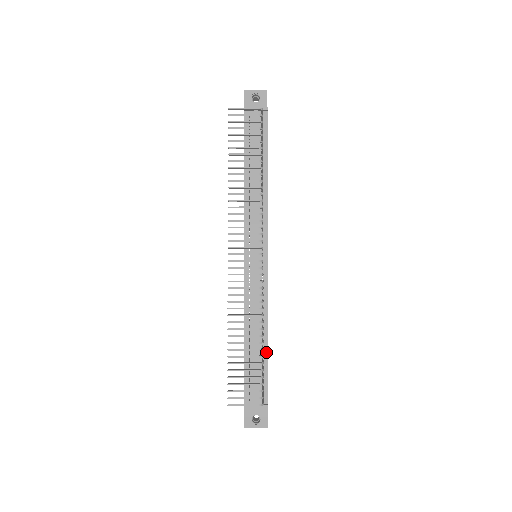
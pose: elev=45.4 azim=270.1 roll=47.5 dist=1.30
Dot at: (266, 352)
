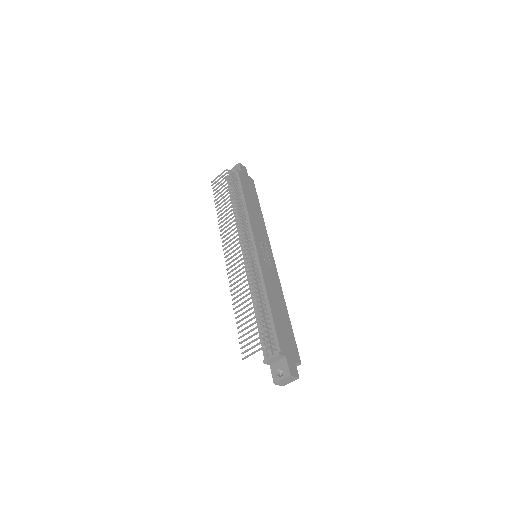
Dot at: (270, 313)
